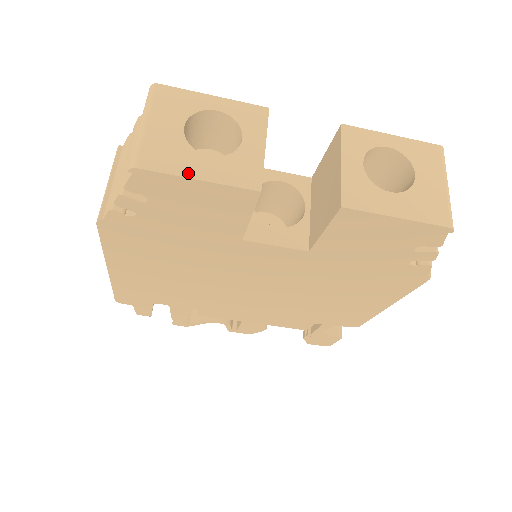
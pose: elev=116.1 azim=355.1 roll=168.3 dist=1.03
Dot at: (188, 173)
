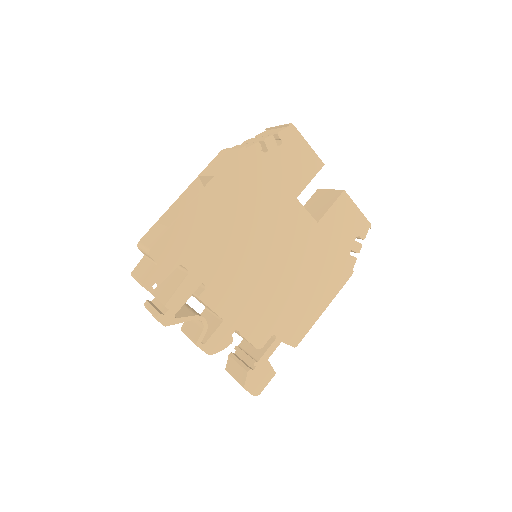
Dot at: (305, 141)
